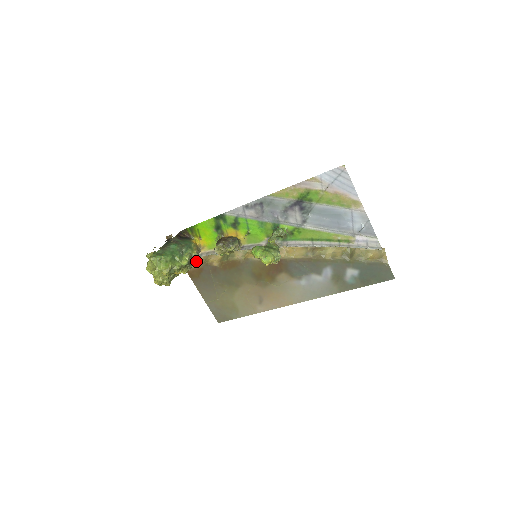
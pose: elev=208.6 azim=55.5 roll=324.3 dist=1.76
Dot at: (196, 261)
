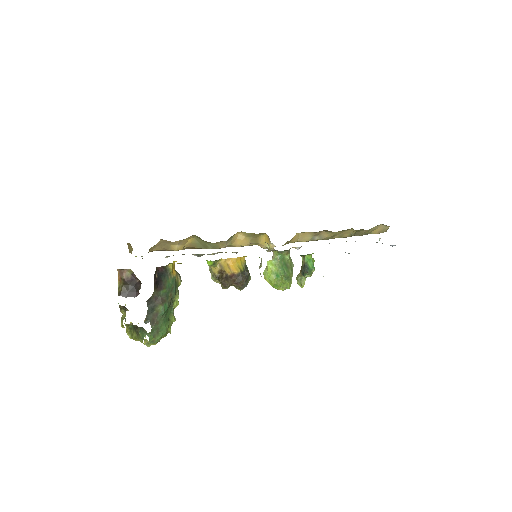
Dot at: (151, 249)
